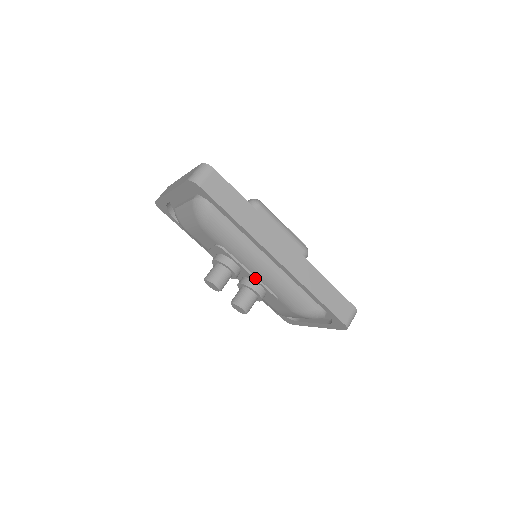
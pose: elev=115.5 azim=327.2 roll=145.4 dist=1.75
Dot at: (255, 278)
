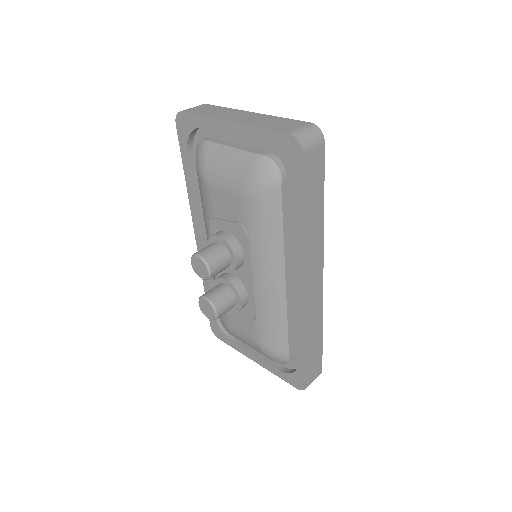
Dot at: (252, 286)
